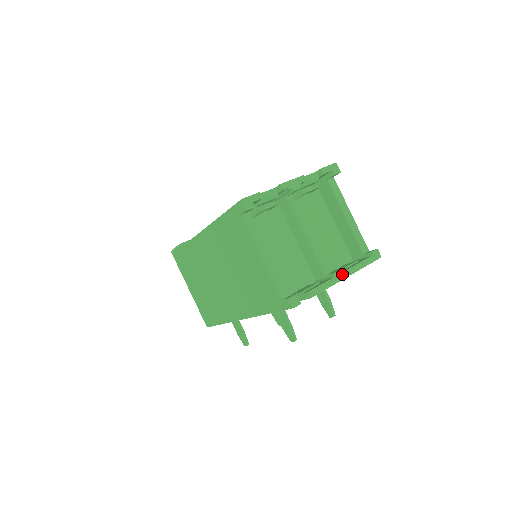
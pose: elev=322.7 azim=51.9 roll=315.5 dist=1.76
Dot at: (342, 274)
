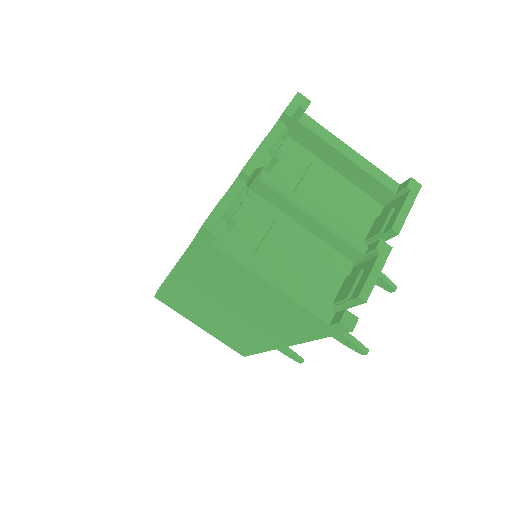
Dot at: (384, 238)
